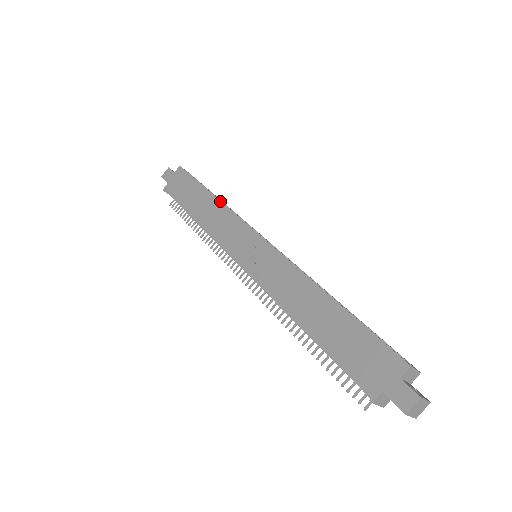
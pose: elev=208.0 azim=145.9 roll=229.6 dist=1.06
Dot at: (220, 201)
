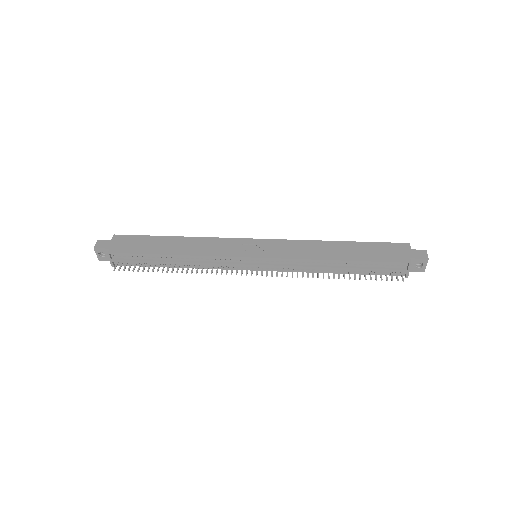
Dot at: (194, 237)
